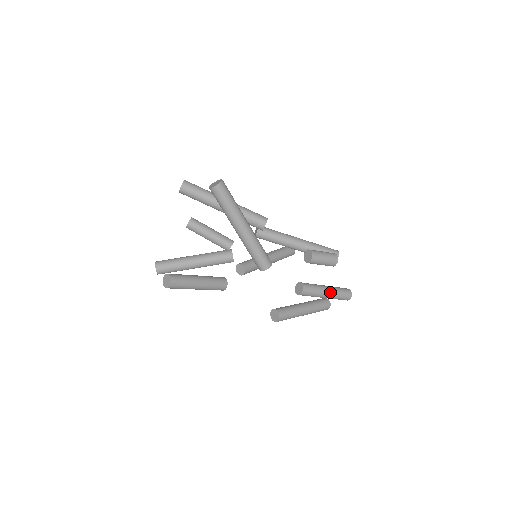
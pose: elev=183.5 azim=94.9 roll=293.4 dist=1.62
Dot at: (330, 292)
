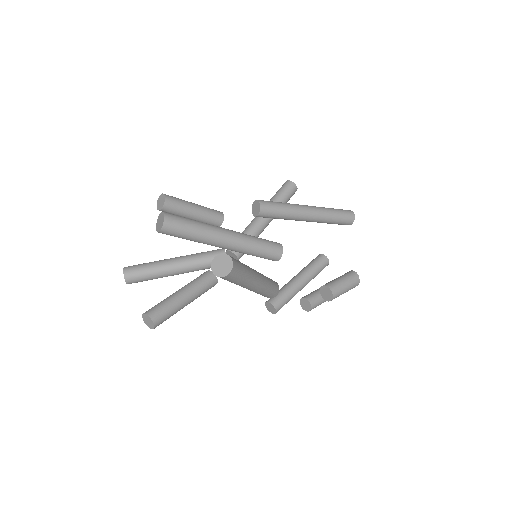
Dot at: occluded
